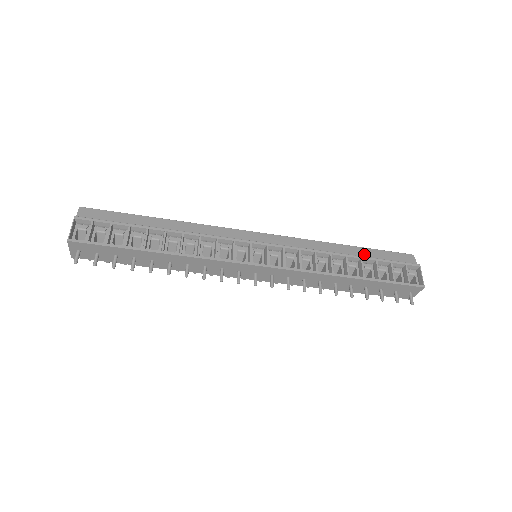
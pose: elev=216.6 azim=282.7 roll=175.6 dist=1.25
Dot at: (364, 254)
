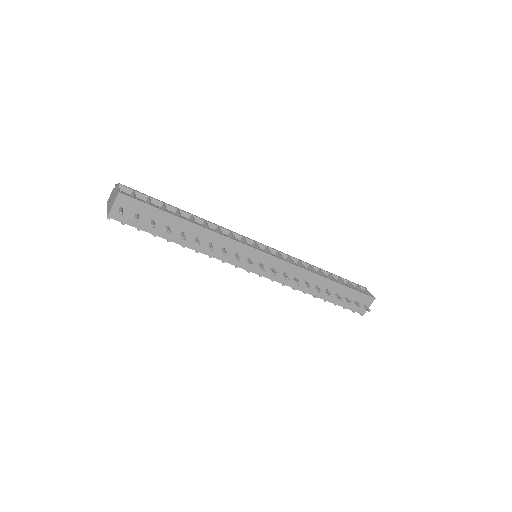
Dot at: occluded
